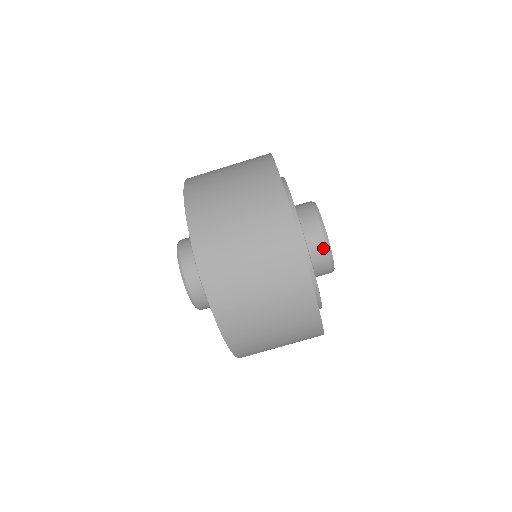
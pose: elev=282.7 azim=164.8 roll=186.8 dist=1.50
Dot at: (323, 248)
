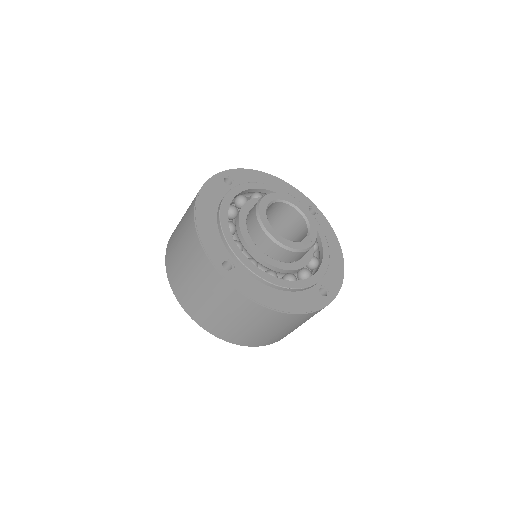
Dot at: (255, 206)
